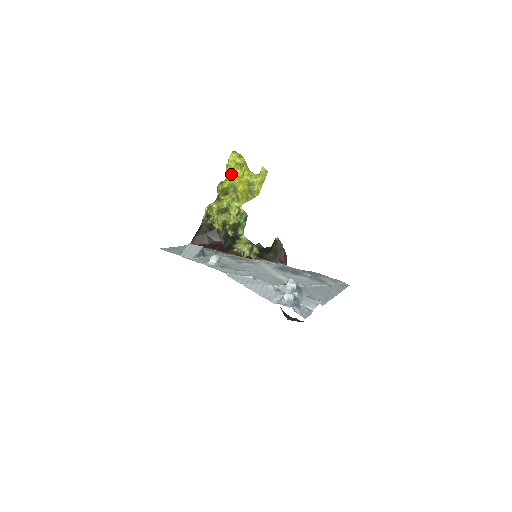
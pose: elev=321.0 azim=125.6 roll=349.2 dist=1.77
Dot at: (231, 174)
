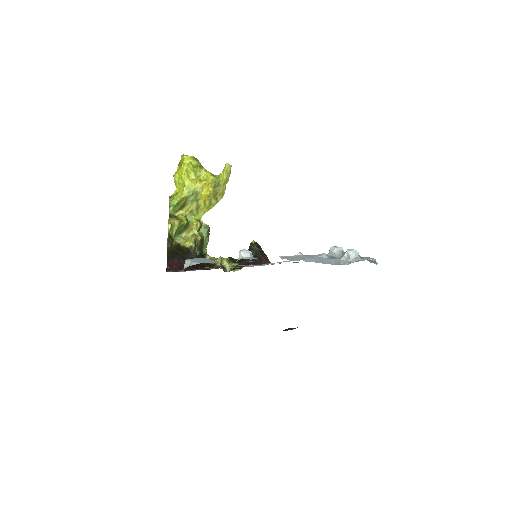
Dot at: (189, 180)
